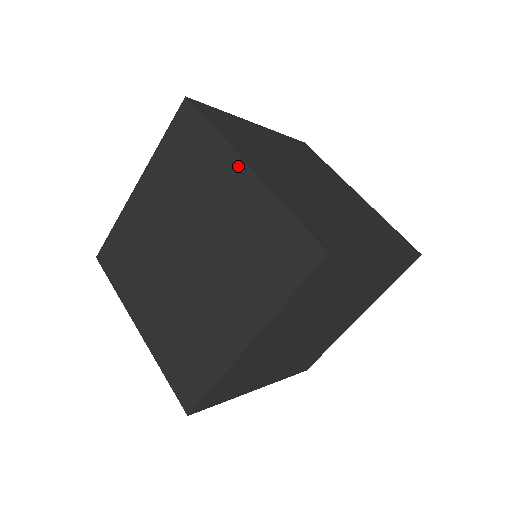
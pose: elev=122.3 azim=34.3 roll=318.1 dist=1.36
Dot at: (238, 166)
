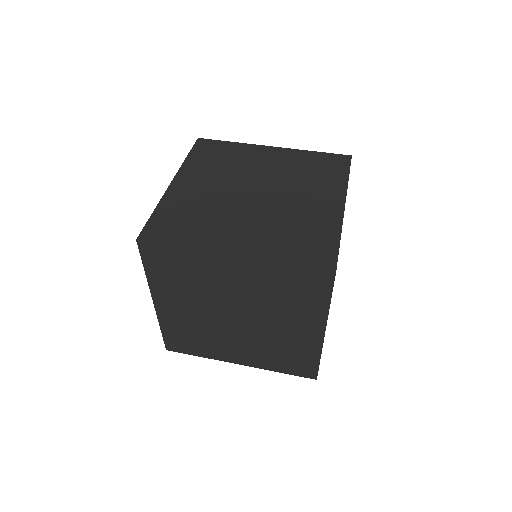
Dot at: (266, 148)
